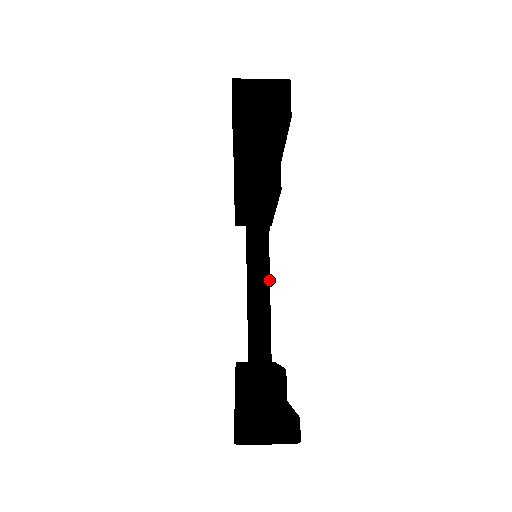
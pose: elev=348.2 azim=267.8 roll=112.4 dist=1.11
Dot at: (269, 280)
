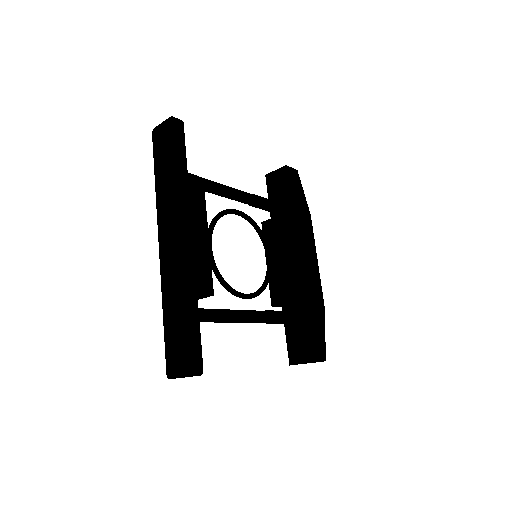
Dot at: (235, 190)
